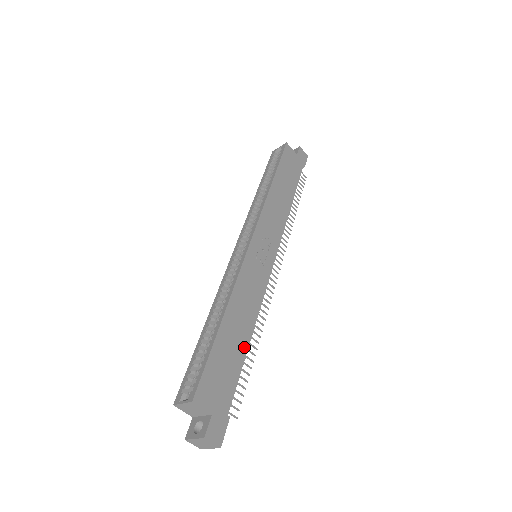
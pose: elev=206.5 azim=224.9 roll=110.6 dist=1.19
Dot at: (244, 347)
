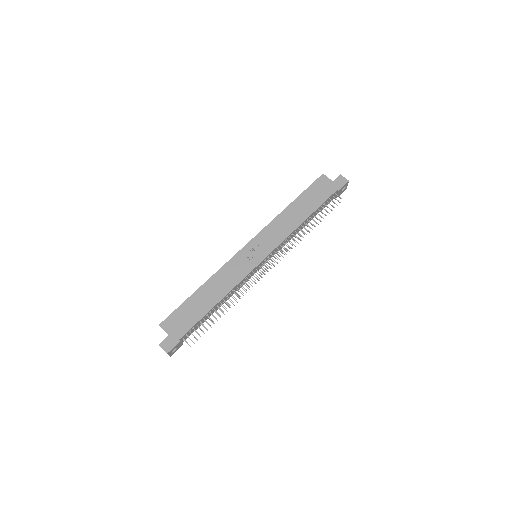
Dot at: (209, 307)
